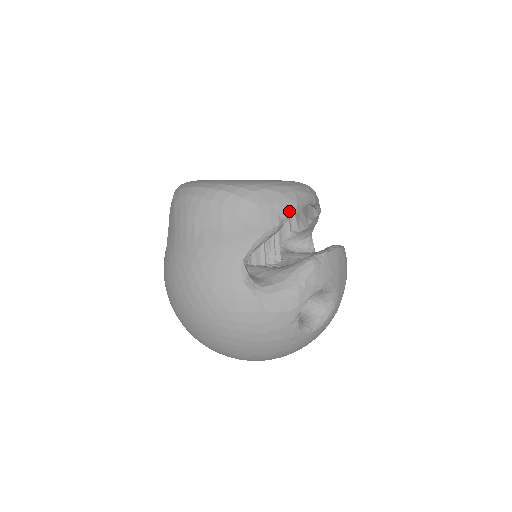
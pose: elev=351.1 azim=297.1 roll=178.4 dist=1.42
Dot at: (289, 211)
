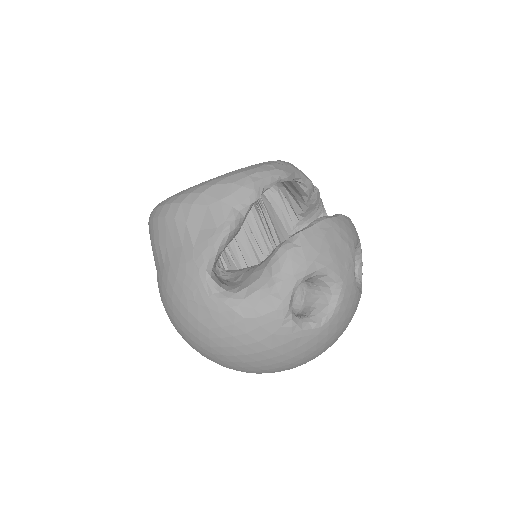
Dot at: (246, 199)
